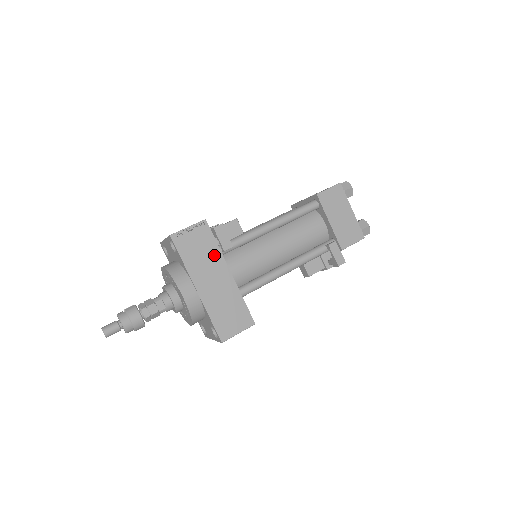
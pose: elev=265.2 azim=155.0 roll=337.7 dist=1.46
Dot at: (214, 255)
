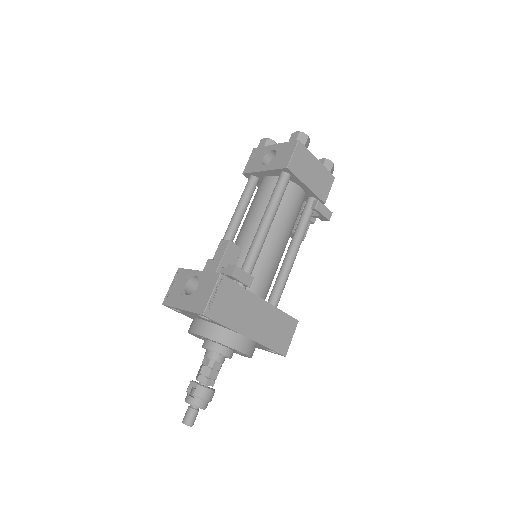
Dot at: (244, 298)
